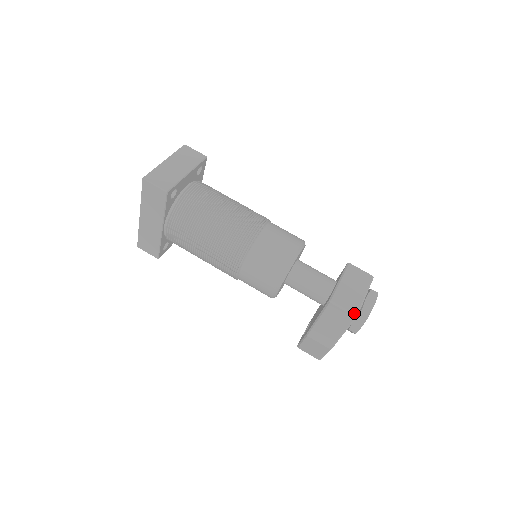
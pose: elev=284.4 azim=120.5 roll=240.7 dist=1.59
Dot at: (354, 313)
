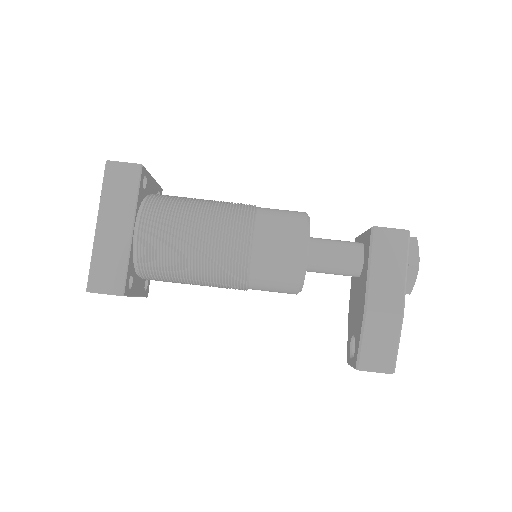
Dot at: (404, 229)
